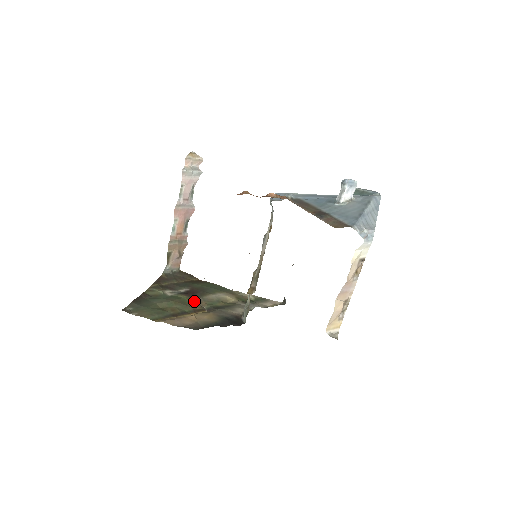
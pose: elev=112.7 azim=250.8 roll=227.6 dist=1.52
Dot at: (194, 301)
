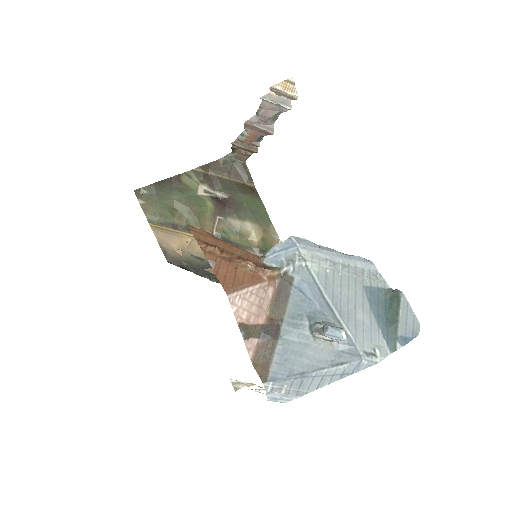
Dot at: (213, 218)
